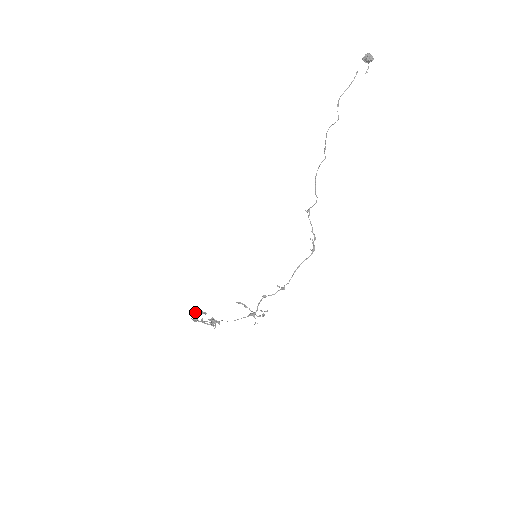
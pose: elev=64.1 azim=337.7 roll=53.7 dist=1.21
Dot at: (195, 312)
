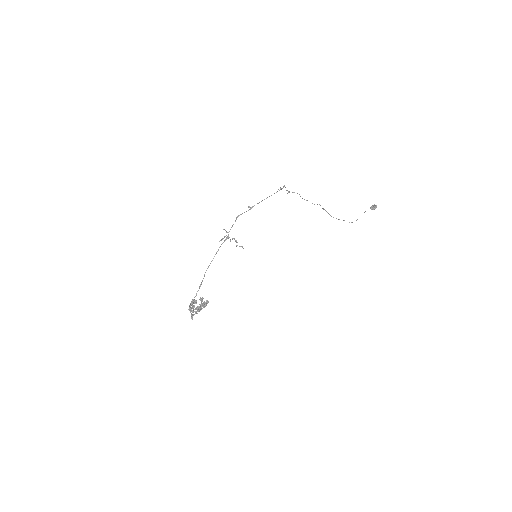
Dot at: (193, 301)
